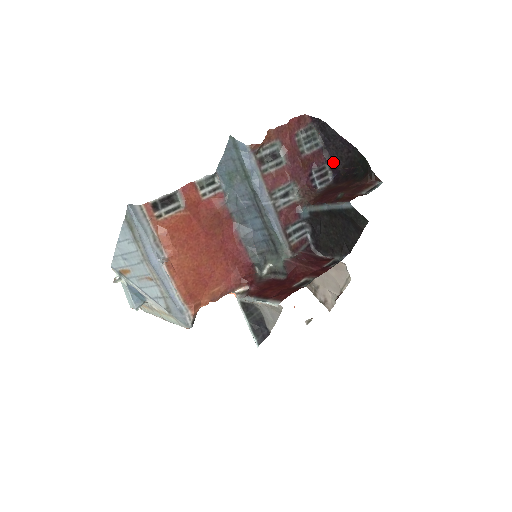
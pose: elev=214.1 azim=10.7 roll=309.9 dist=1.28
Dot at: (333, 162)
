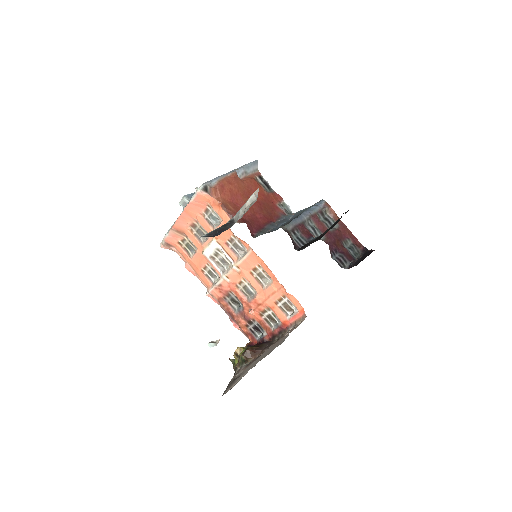
Dot at: (354, 264)
